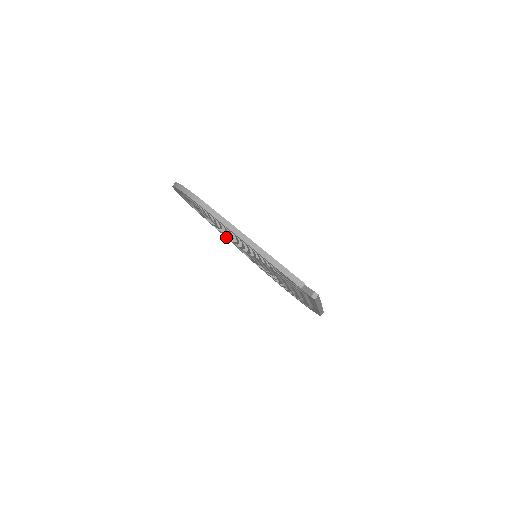
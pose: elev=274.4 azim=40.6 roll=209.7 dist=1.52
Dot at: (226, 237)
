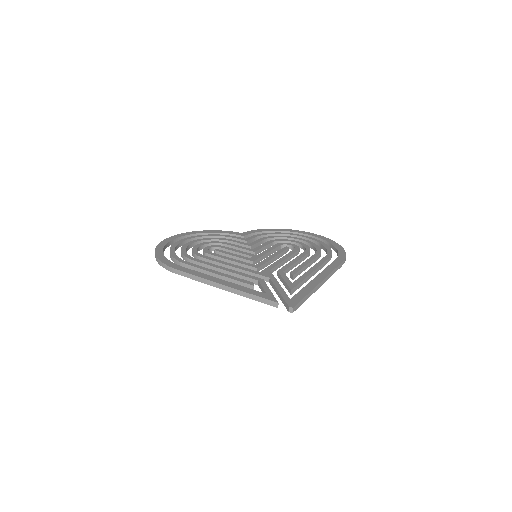
Dot at: occluded
